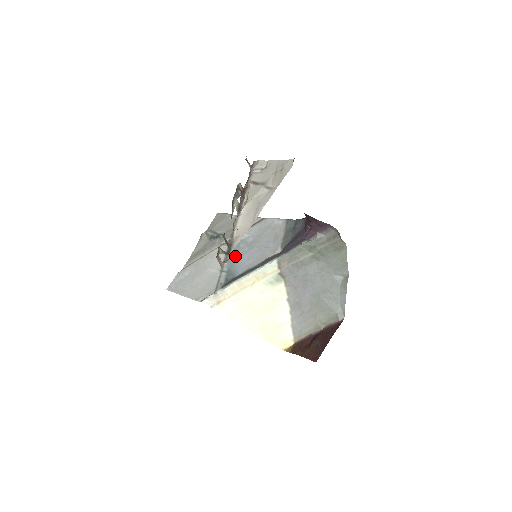
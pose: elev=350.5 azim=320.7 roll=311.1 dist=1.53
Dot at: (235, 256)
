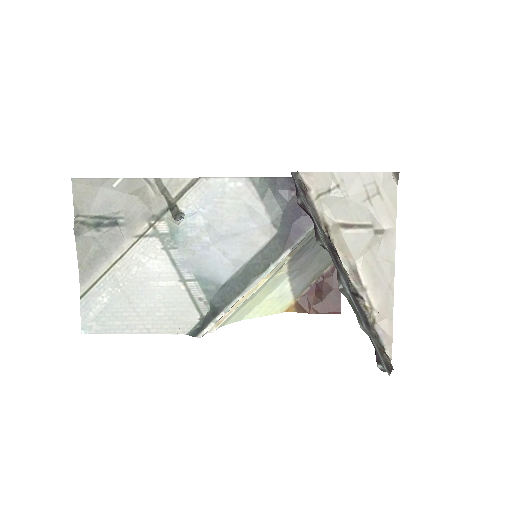
Dot at: (192, 253)
